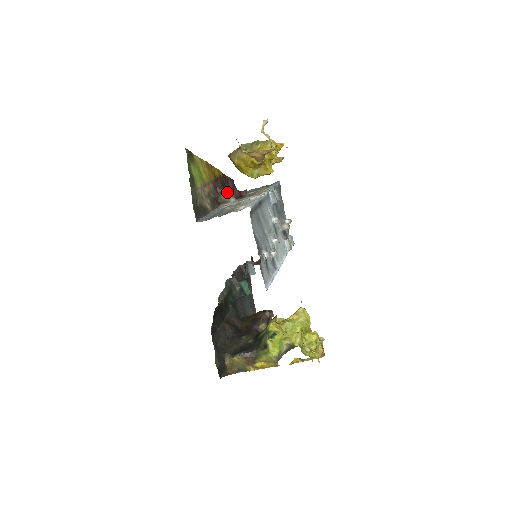
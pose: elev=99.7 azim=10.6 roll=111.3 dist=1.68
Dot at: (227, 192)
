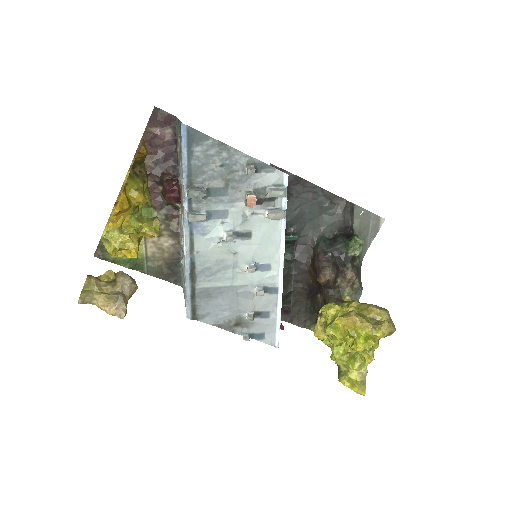
Dot at: (165, 198)
